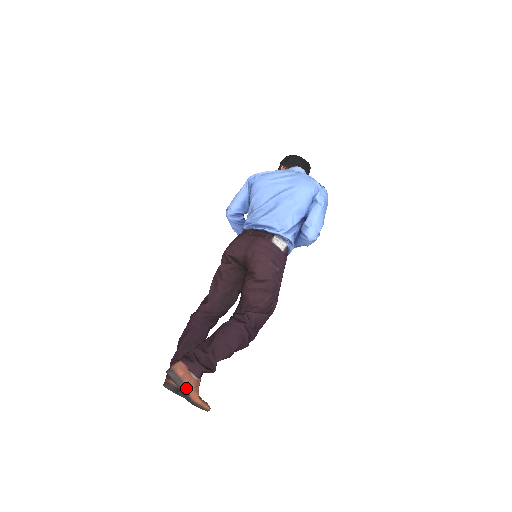
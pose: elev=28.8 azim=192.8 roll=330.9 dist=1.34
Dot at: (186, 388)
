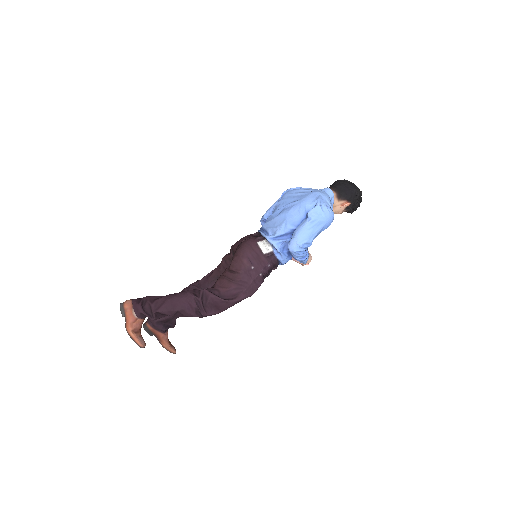
Dot at: (126, 319)
